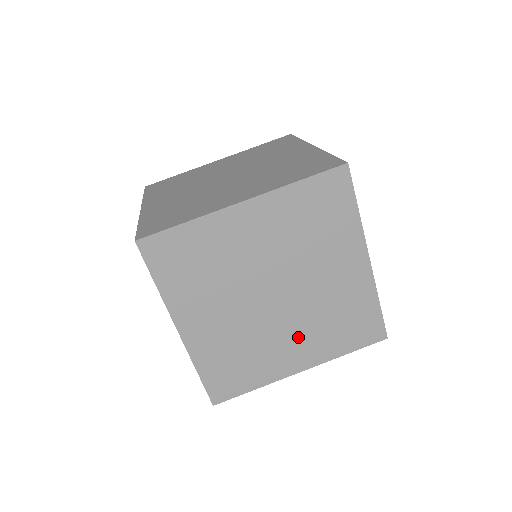
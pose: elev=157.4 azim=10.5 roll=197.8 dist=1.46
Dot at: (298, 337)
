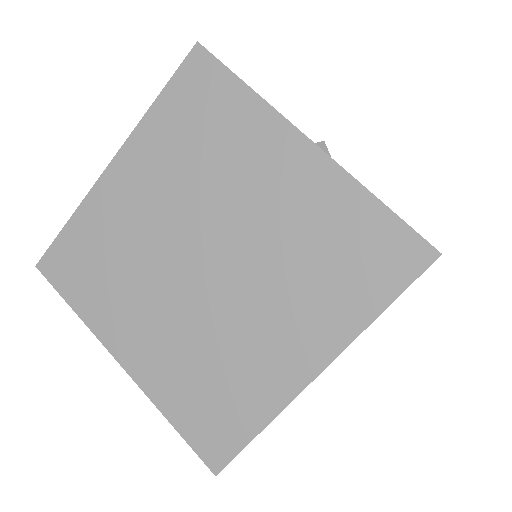
Dot at: (277, 314)
